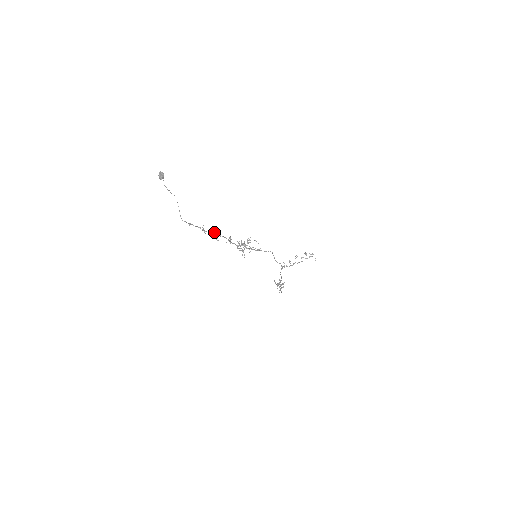
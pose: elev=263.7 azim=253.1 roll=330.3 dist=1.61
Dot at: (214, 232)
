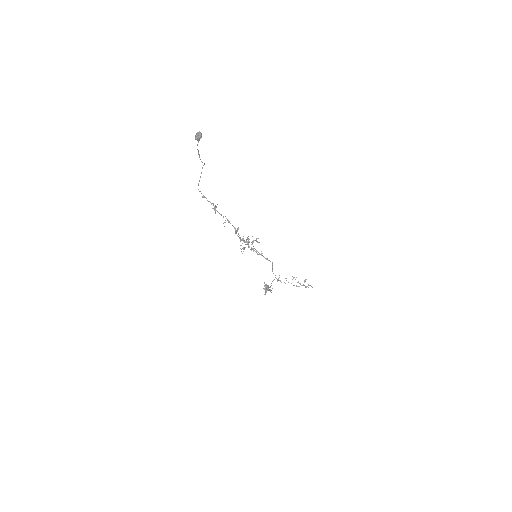
Dot at: occluded
